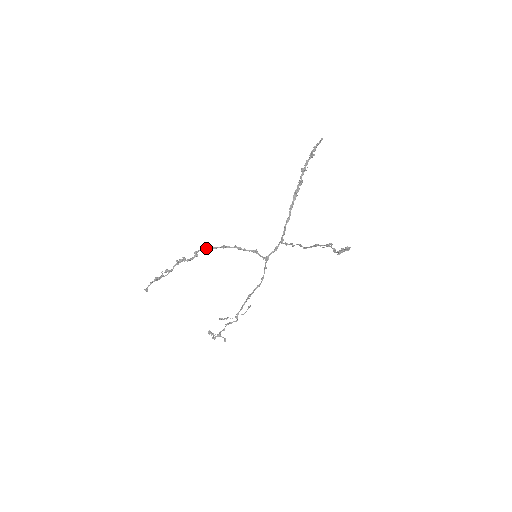
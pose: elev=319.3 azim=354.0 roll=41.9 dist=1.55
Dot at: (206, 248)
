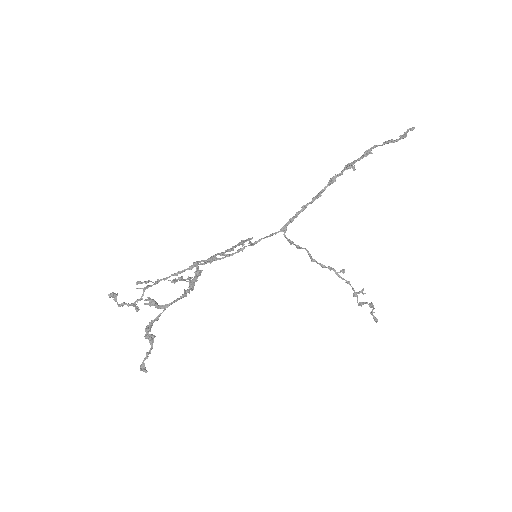
Dot at: (214, 258)
